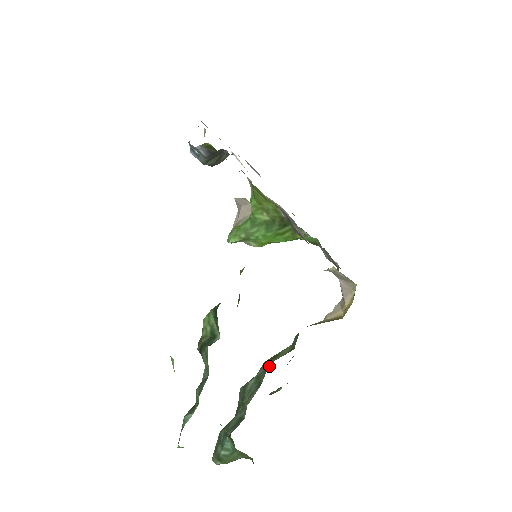
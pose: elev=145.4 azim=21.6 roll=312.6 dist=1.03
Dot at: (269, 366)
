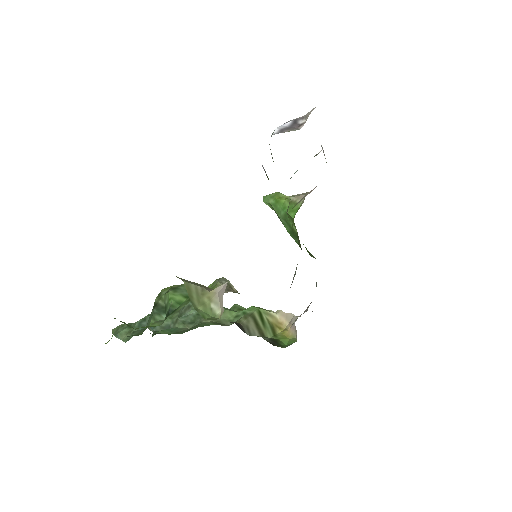
Dot at: (206, 321)
